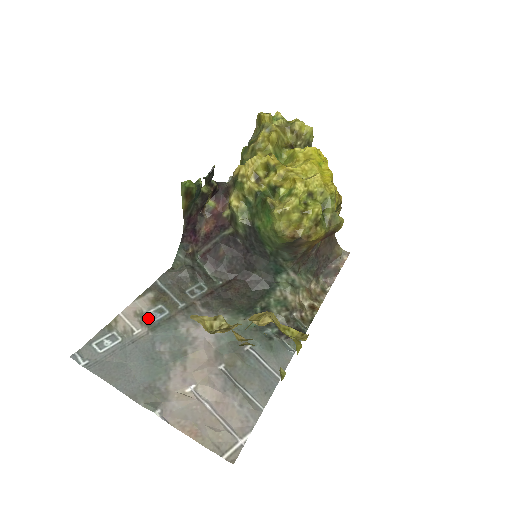
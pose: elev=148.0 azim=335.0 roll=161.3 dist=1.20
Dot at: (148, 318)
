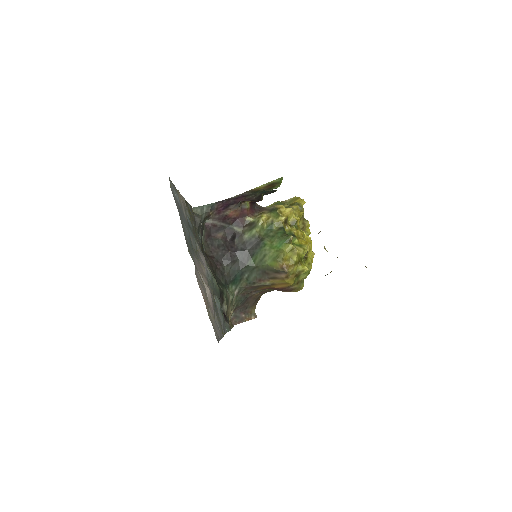
Dot at: occluded
